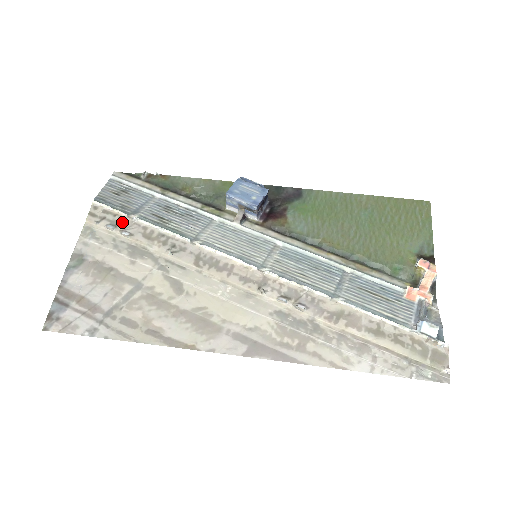
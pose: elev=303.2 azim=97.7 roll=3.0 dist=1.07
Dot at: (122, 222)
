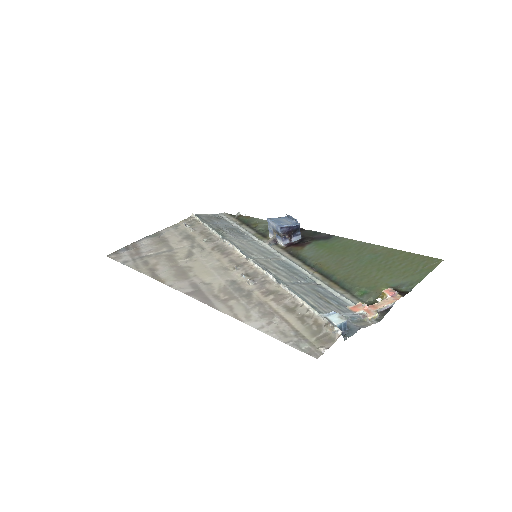
Dot at: (196, 225)
